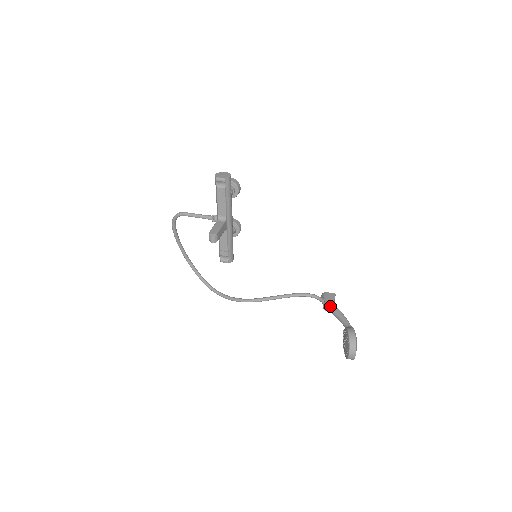
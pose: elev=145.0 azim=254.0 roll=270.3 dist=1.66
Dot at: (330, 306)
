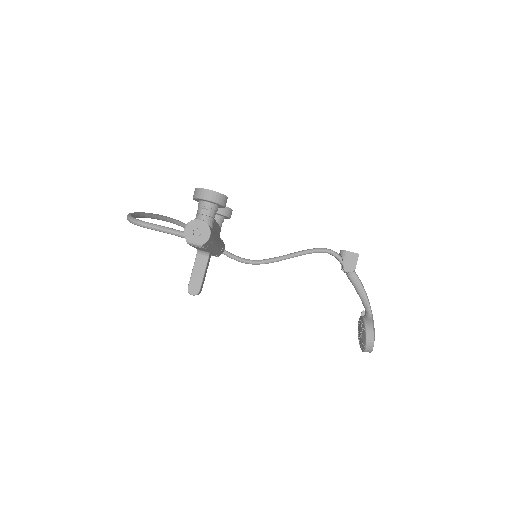
Dot at: (350, 275)
